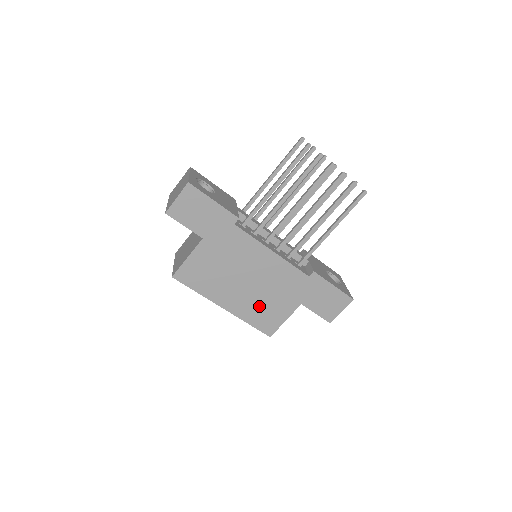
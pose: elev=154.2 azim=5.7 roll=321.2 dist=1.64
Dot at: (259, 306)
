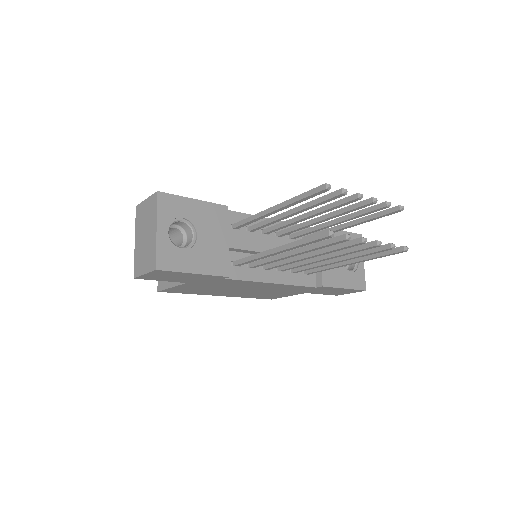
Dot at: (259, 294)
